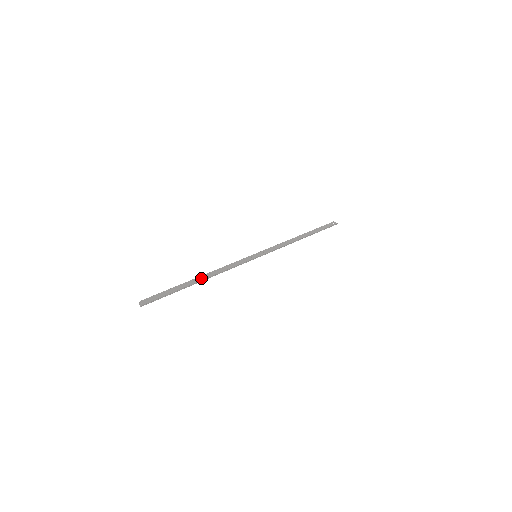
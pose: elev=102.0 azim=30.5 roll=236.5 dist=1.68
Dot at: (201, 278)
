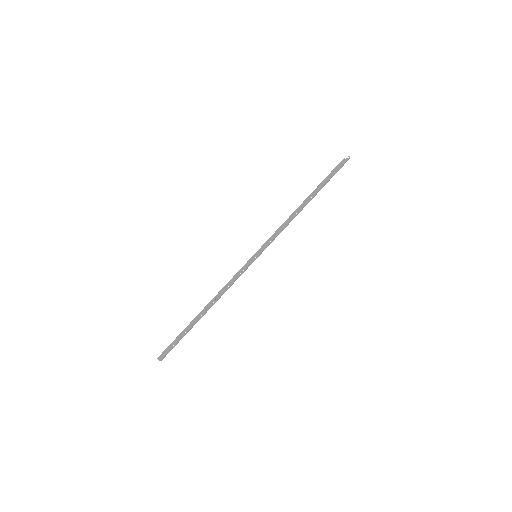
Dot at: (206, 308)
